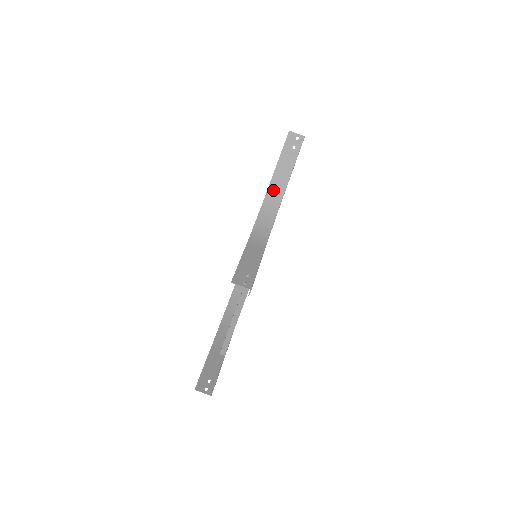
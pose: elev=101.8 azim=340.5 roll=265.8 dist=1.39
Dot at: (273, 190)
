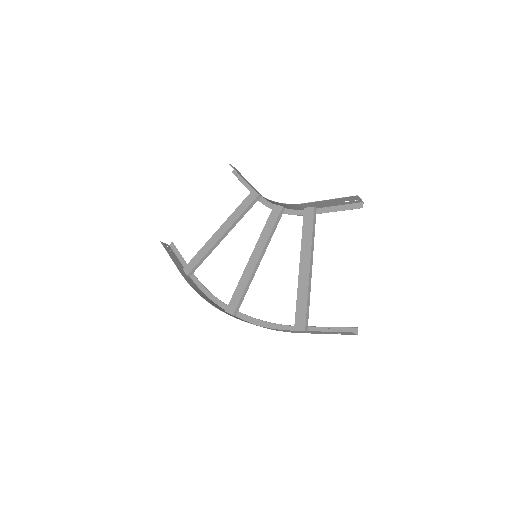
Dot at: (257, 192)
